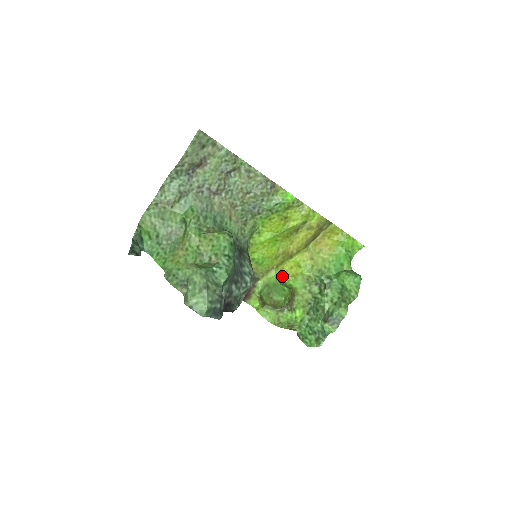
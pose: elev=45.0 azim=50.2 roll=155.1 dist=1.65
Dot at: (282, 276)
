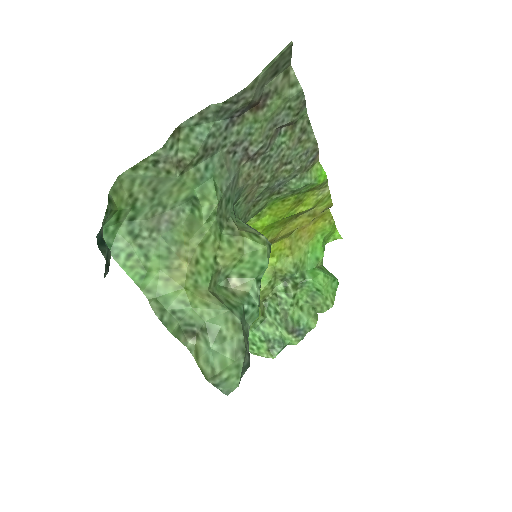
Dot at: occluded
